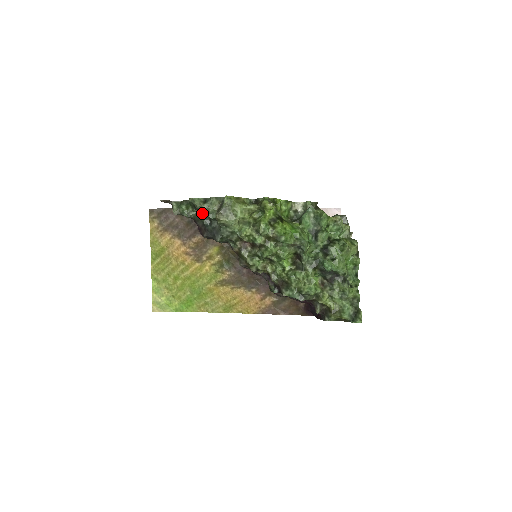
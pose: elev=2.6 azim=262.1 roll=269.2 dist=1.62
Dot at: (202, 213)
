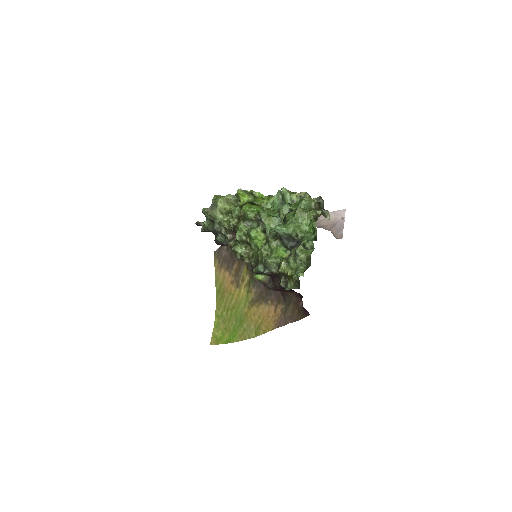
Dot at: (207, 218)
